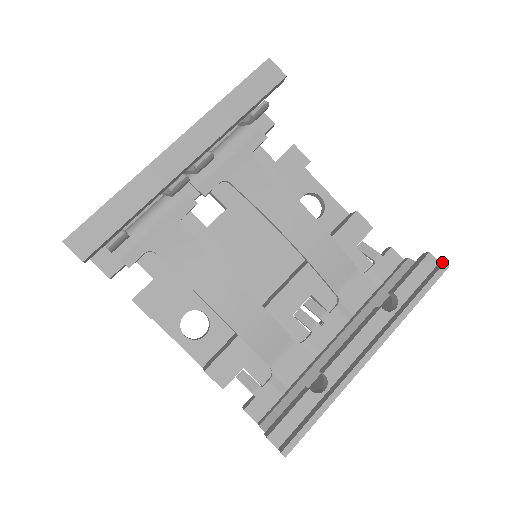
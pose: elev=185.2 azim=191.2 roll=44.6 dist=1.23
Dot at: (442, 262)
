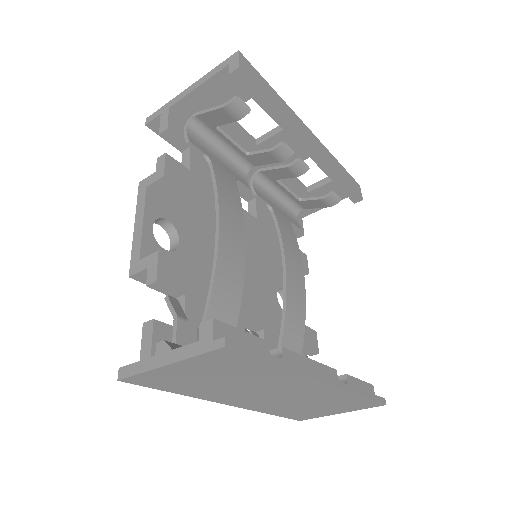
Dot at: occluded
